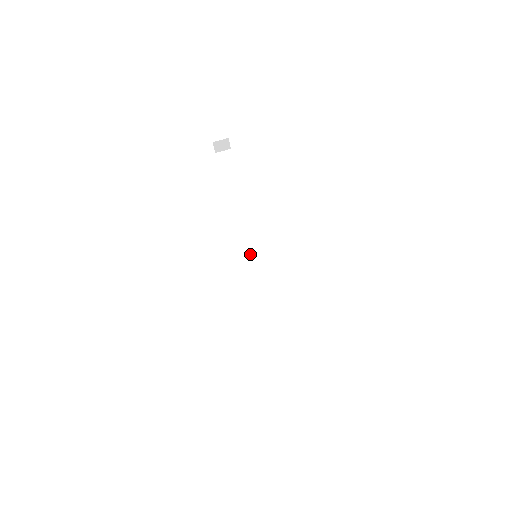
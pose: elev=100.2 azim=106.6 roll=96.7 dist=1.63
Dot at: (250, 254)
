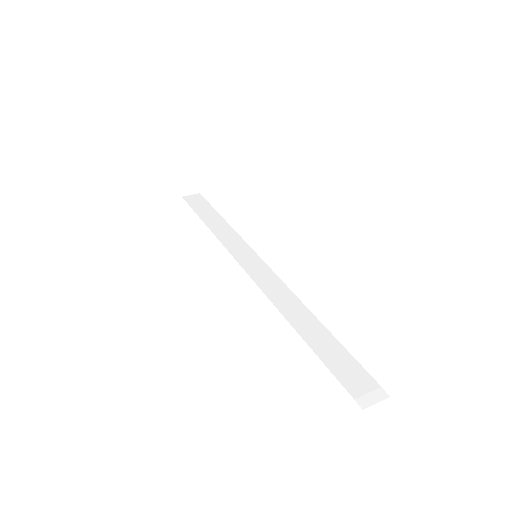
Dot at: (246, 264)
